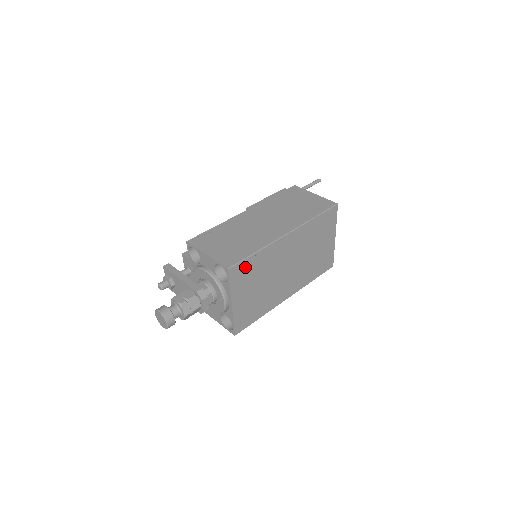
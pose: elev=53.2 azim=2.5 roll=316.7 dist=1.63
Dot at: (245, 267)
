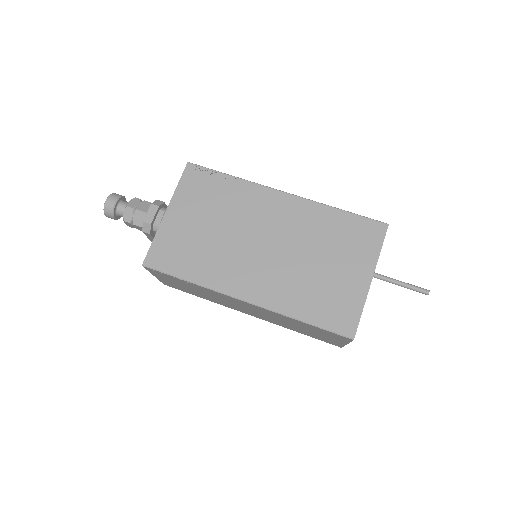
Dot at: (208, 180)
